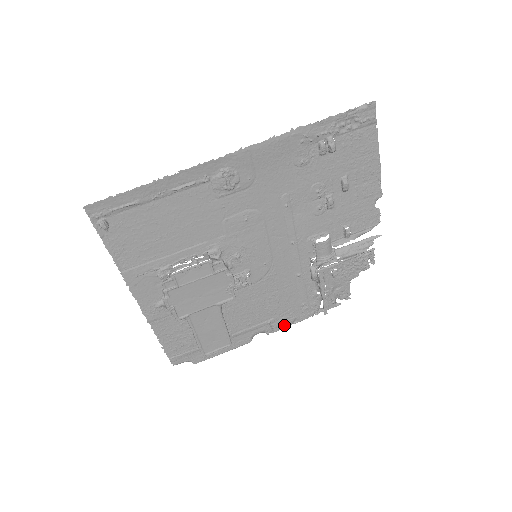
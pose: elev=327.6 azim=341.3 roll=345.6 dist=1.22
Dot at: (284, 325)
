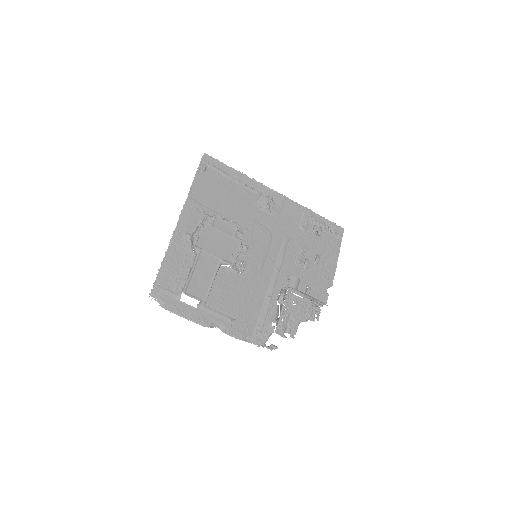
Dot at: (238, 334)
